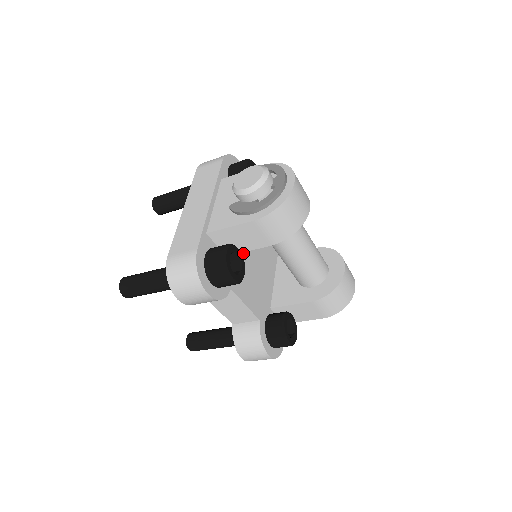
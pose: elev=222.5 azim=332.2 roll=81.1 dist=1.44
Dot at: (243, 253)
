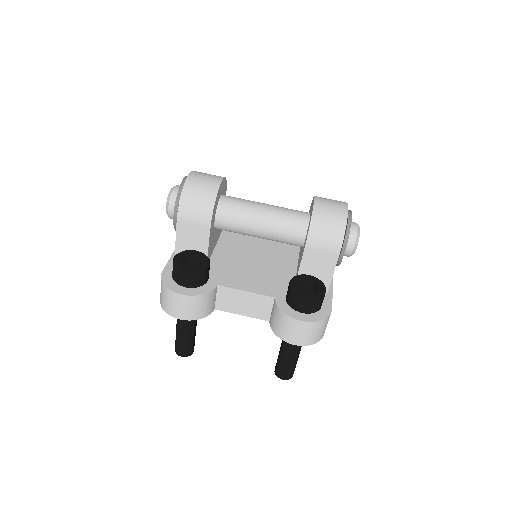
Dot at: (235, 259)
